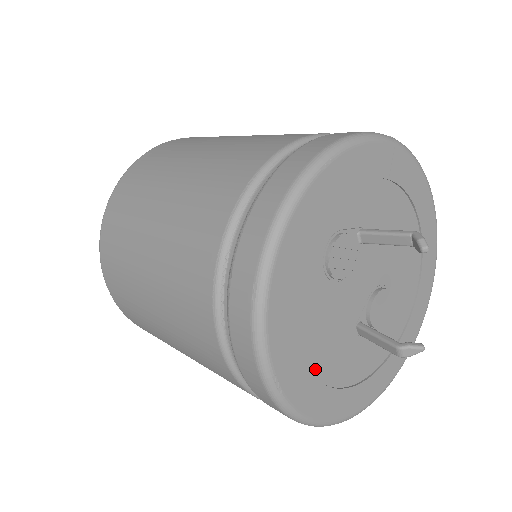
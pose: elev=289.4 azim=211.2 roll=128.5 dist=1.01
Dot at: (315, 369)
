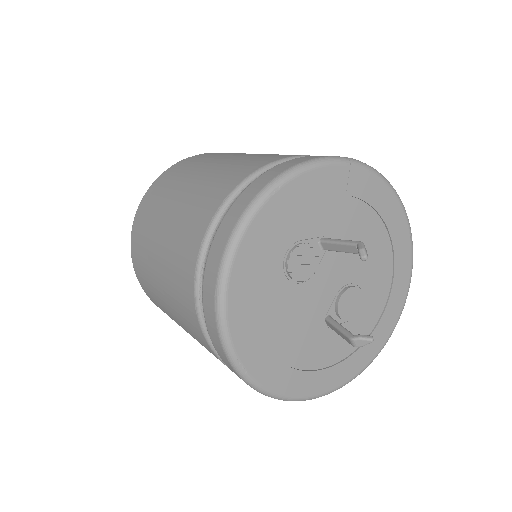
Dot at: (283, 354)
